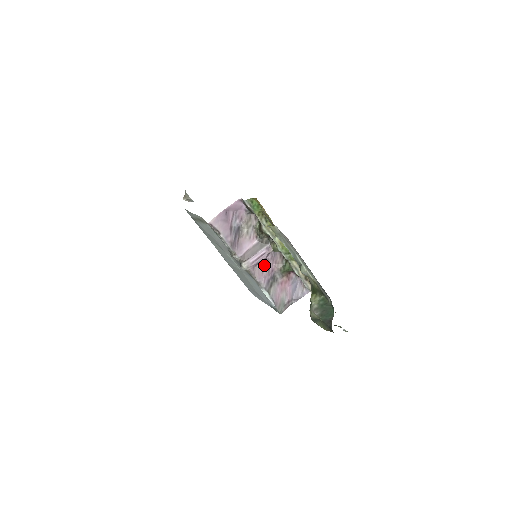
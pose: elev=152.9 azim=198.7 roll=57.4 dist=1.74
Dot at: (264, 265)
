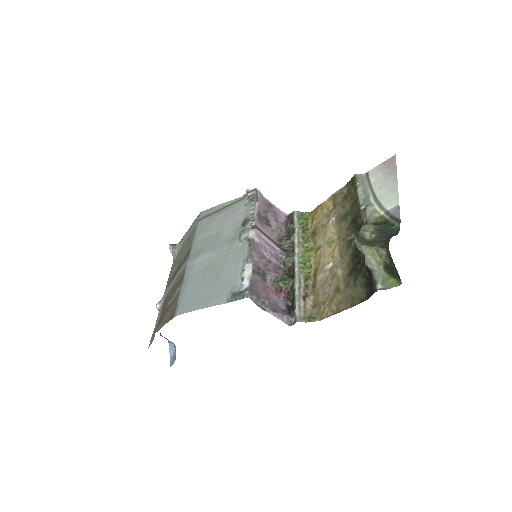
Dot at: (265, 258)
